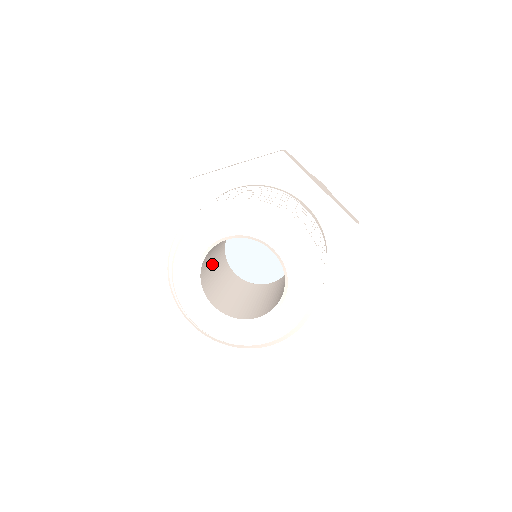
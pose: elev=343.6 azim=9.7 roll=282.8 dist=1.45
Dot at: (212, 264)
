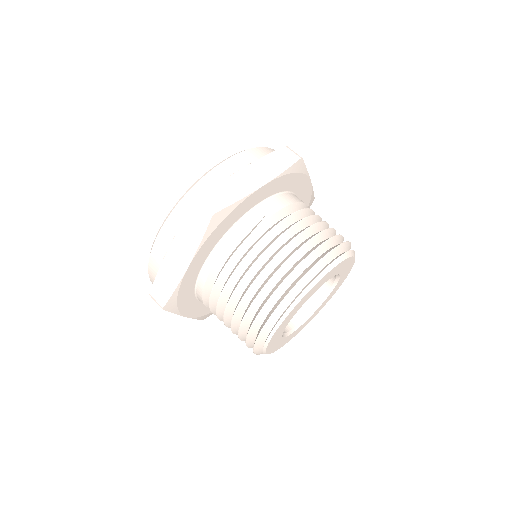
Dot at: occluded
